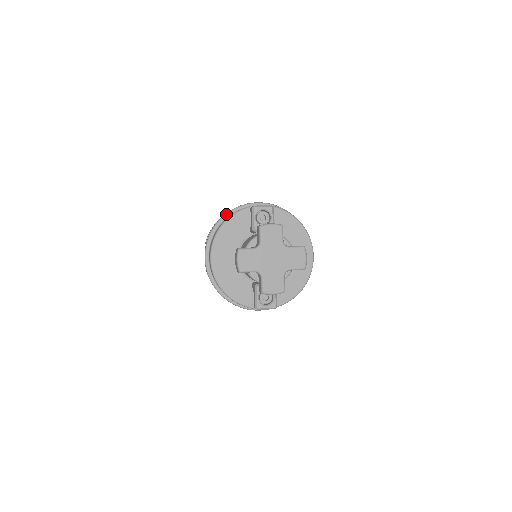
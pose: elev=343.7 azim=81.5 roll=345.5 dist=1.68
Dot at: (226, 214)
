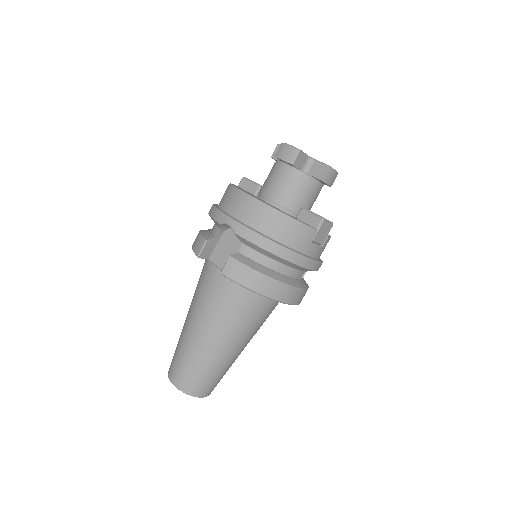
Dot at: occluded
